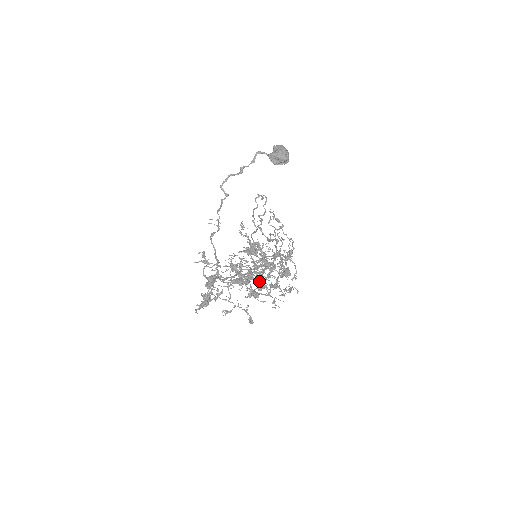
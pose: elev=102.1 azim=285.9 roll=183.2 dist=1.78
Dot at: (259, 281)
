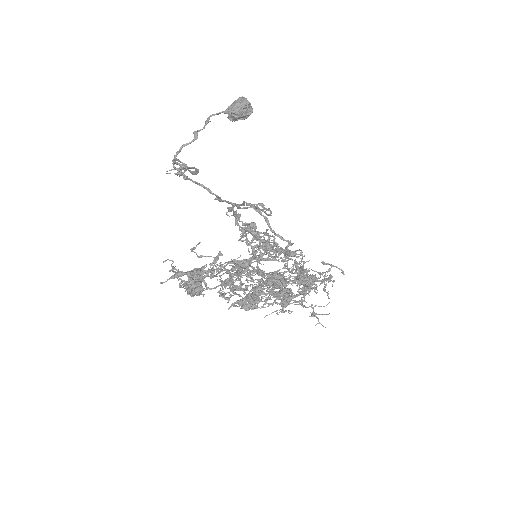
Dot at: (275, 273)
